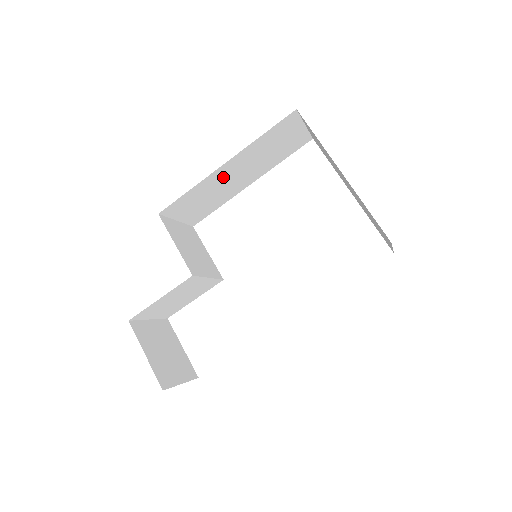
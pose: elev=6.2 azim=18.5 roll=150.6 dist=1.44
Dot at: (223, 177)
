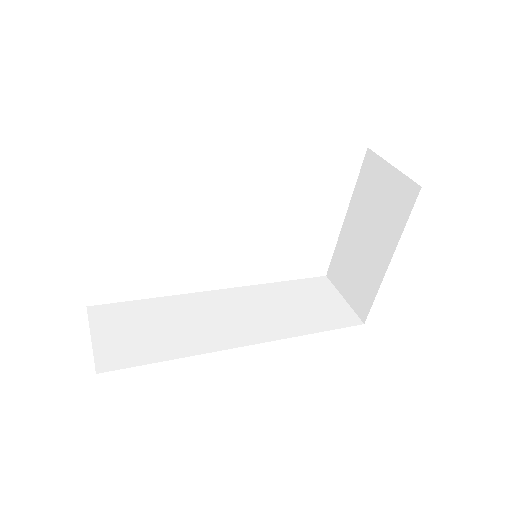
Dot at: occluded
